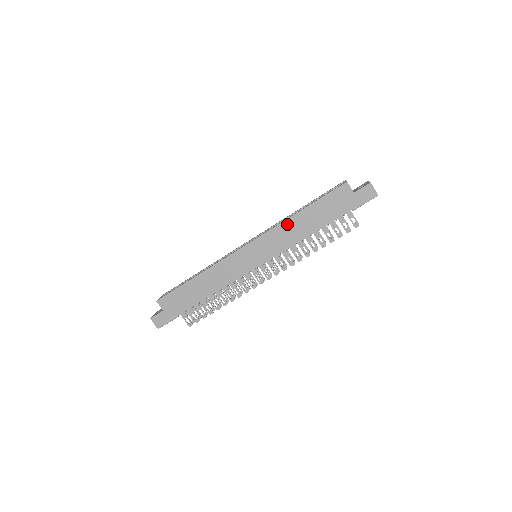
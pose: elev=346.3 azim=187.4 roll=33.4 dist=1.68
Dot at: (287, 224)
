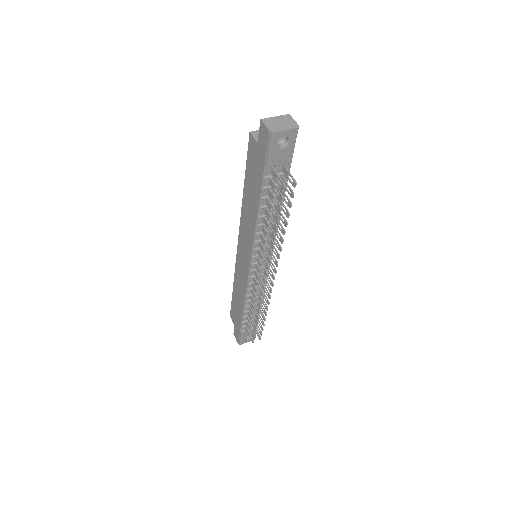
Dot at: (244, 210)
